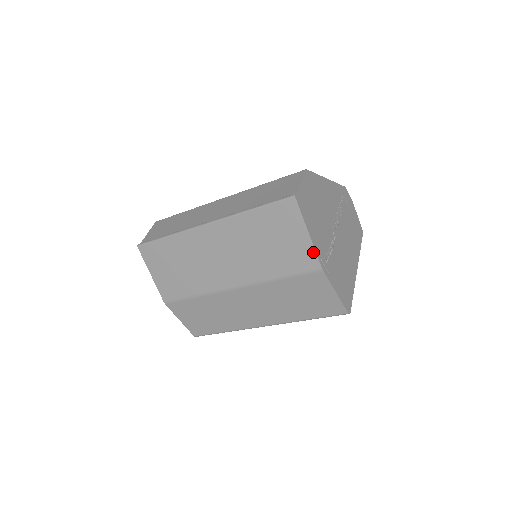
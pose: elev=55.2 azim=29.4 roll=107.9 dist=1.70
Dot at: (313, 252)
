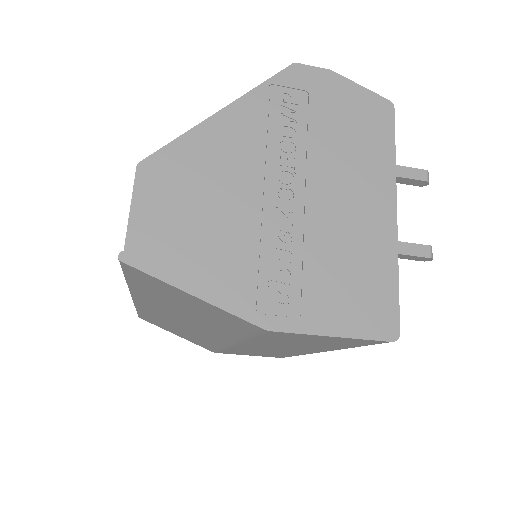
Dot at: (229, 314)
